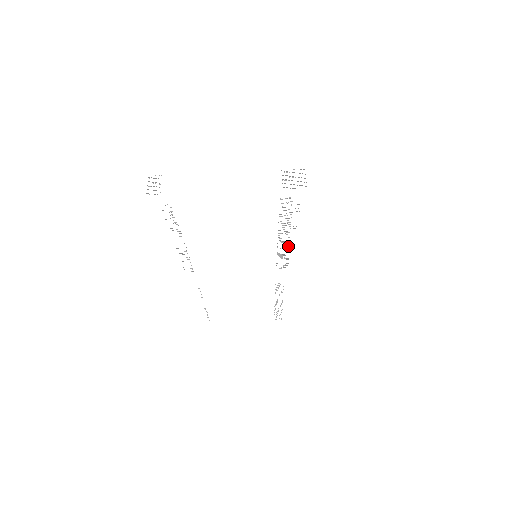
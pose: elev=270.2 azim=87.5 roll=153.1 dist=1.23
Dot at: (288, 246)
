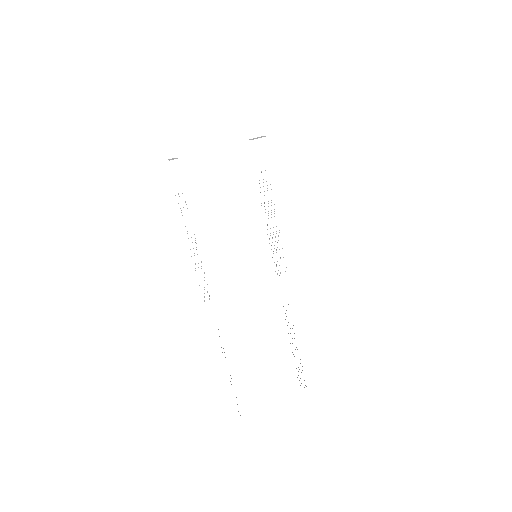
Dot at: occluded
